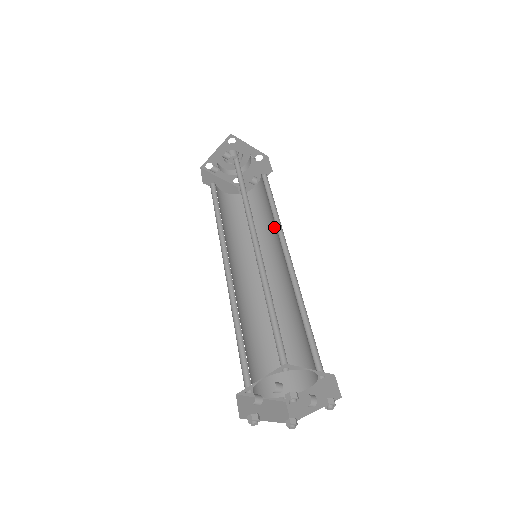
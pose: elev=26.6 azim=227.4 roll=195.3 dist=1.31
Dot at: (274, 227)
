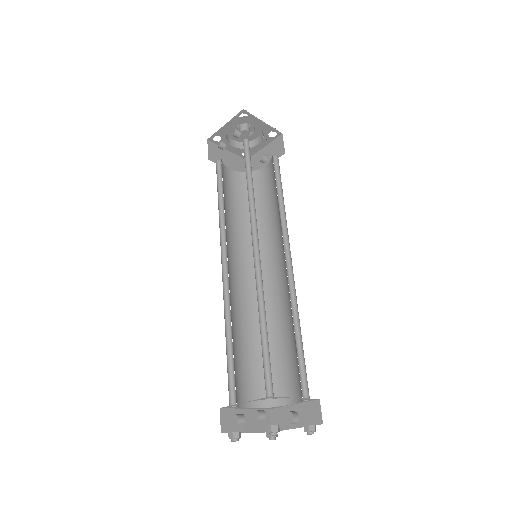
Dot at: (279, 222)
